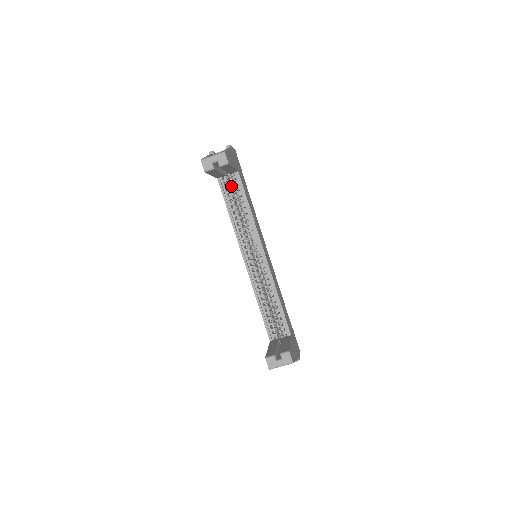
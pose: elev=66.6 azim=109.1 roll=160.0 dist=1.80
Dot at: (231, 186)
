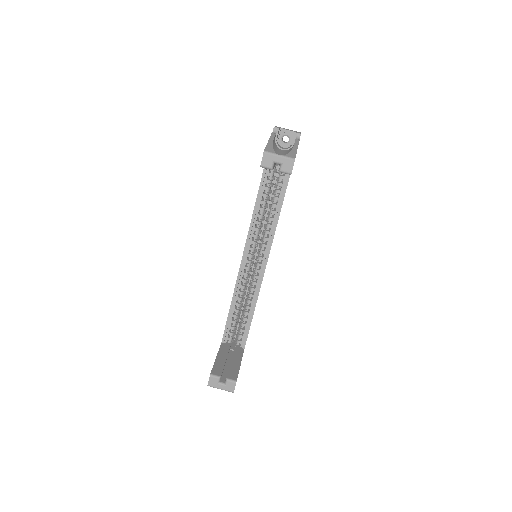
Dot at: occluded
